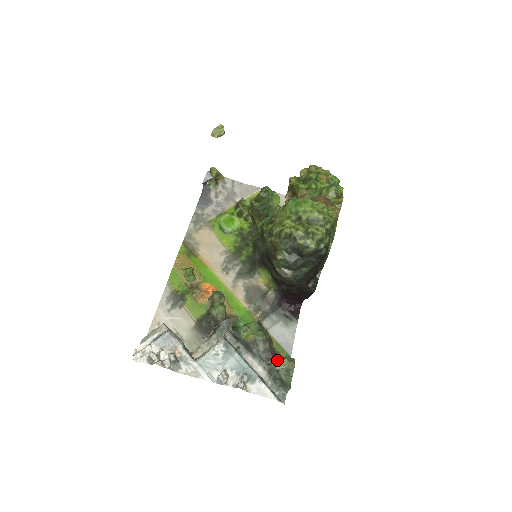
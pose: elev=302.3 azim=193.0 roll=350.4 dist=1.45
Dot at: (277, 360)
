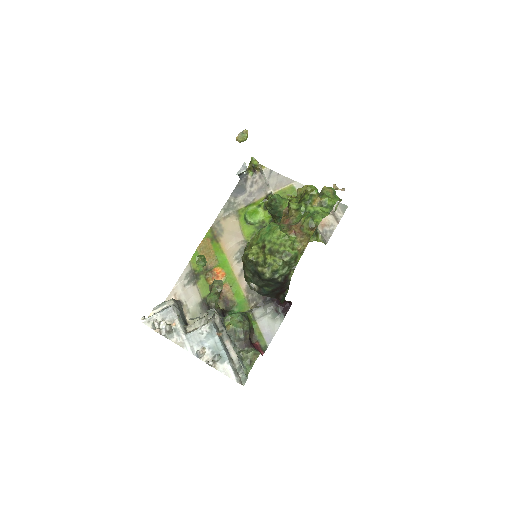
Dot at: (248, 350)
